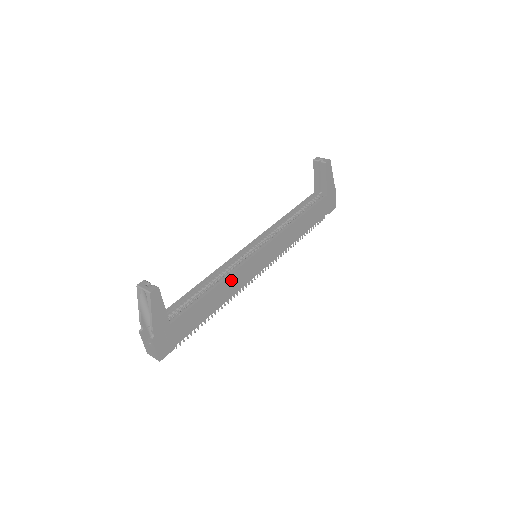
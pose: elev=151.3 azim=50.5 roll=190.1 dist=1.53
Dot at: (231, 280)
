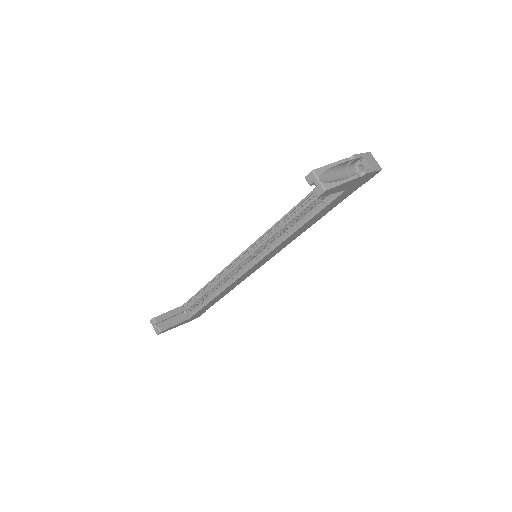
Dot at: (230, 286)
